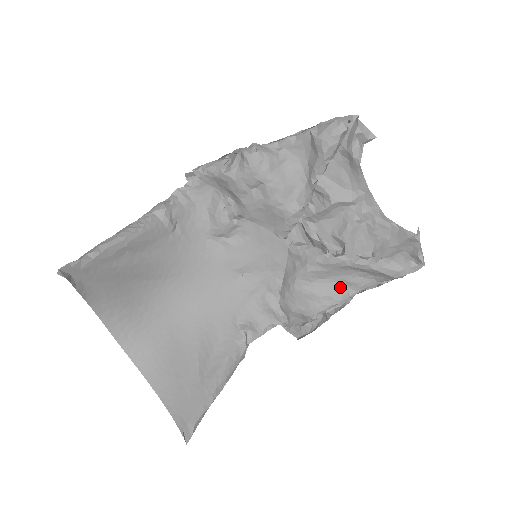
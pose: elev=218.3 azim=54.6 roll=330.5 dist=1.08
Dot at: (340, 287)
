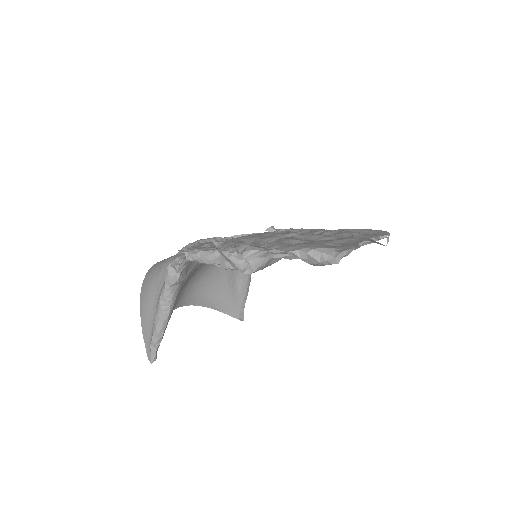
Dot at: occluded
